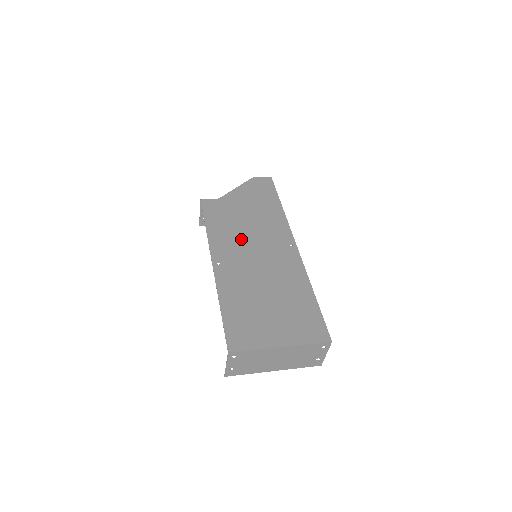
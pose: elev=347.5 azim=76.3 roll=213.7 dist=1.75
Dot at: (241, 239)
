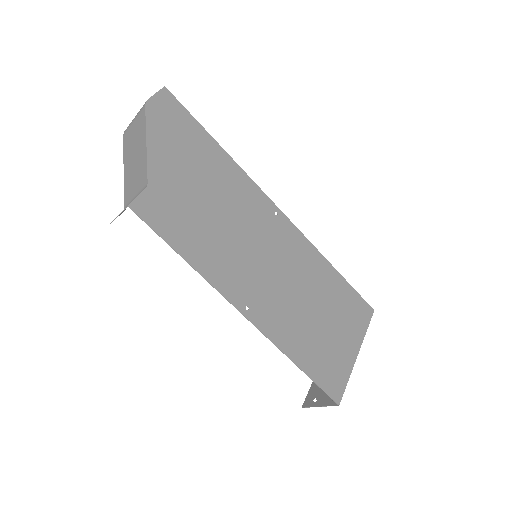
Dot at: (233, 246)
